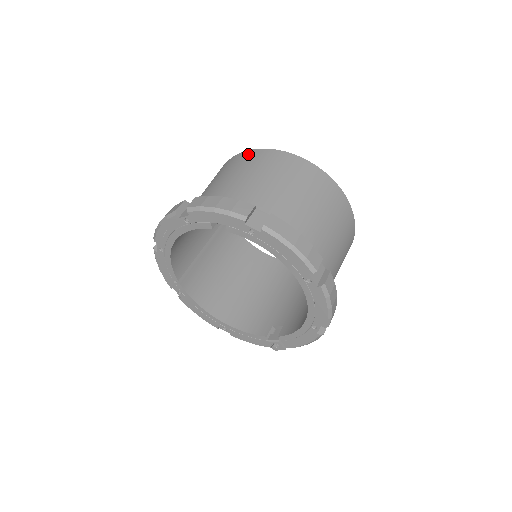
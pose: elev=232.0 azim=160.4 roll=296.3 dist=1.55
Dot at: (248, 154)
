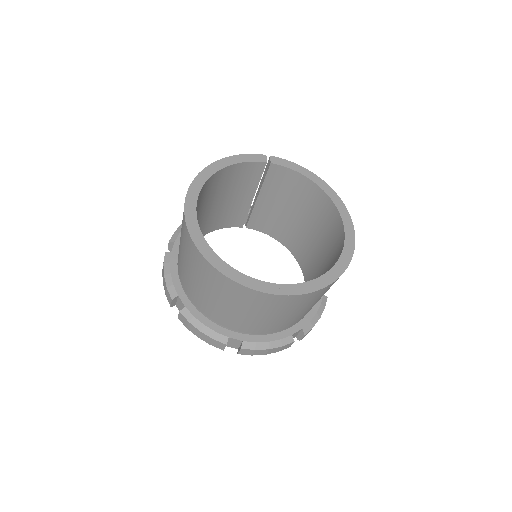
Dot at: occluded
